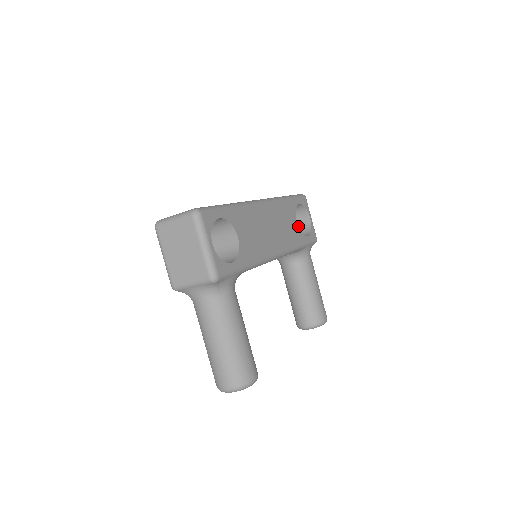
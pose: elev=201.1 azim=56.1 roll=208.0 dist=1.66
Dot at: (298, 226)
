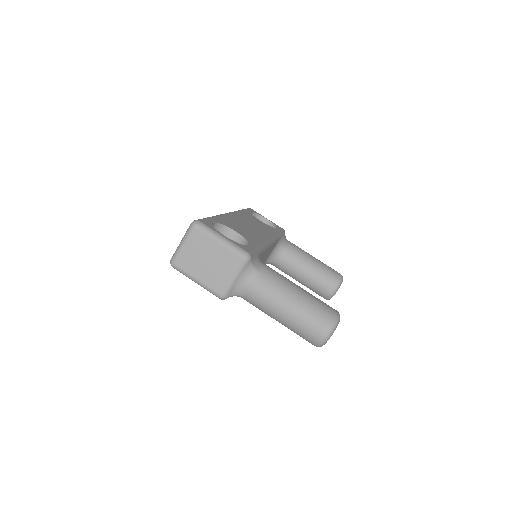
Dot at: occluded
